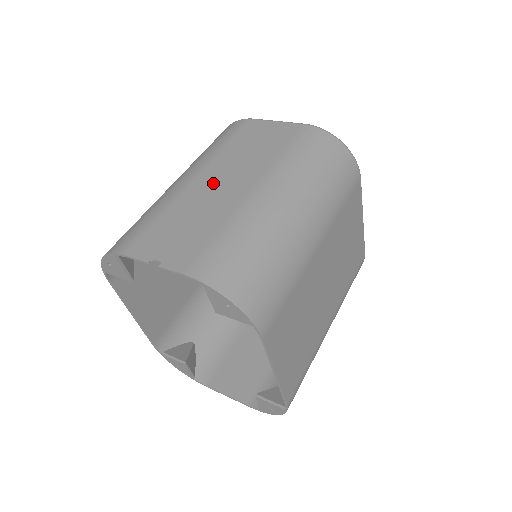
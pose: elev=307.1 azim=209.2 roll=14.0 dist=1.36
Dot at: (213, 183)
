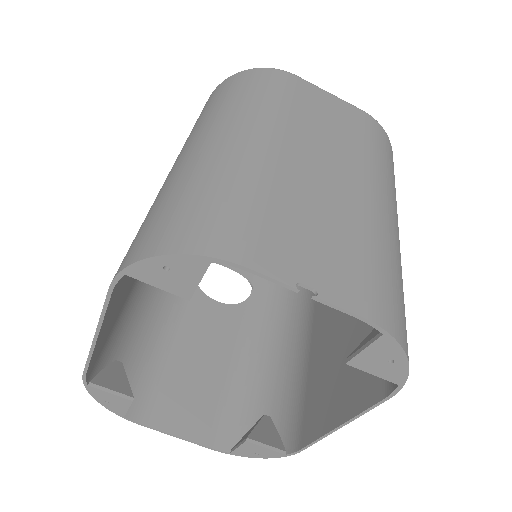
Dot at: (308, 163)
